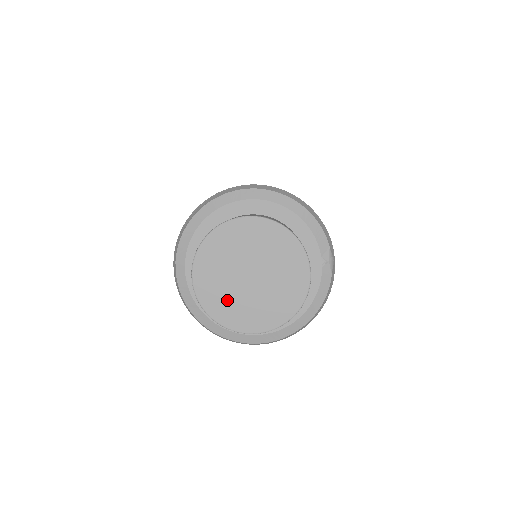
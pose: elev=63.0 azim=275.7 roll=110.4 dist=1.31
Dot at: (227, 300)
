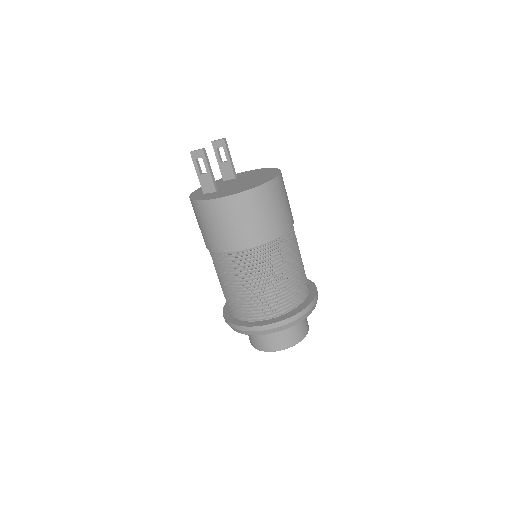
Dot at: occluded
